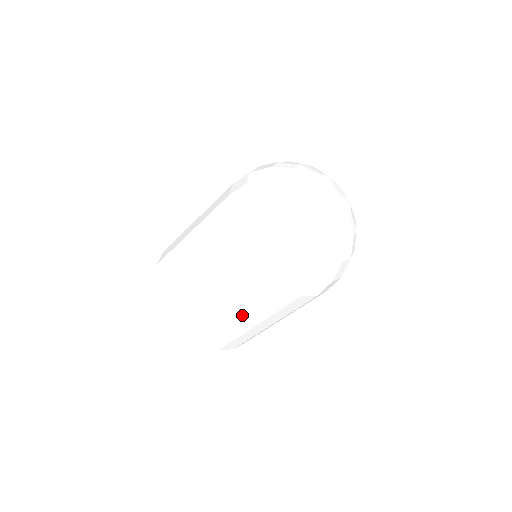
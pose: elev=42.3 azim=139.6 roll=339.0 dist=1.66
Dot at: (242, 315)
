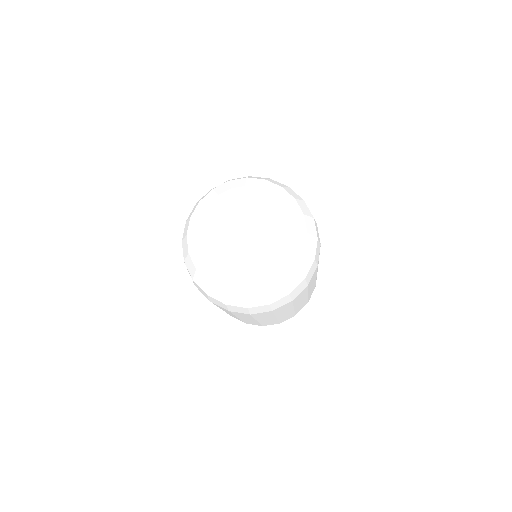
Dot at: occluded
